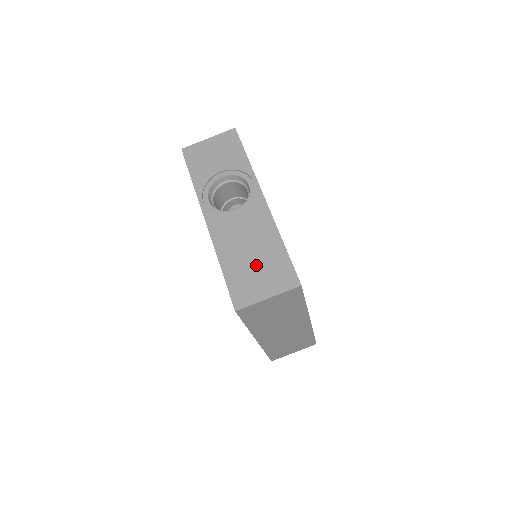
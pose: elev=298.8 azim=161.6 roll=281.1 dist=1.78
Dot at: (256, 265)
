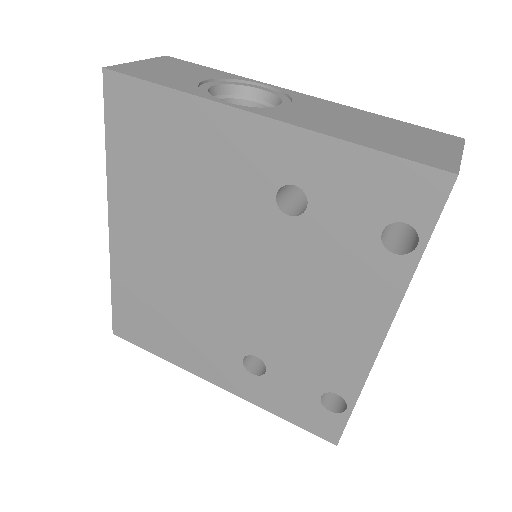
Dot at: (395, 135)
